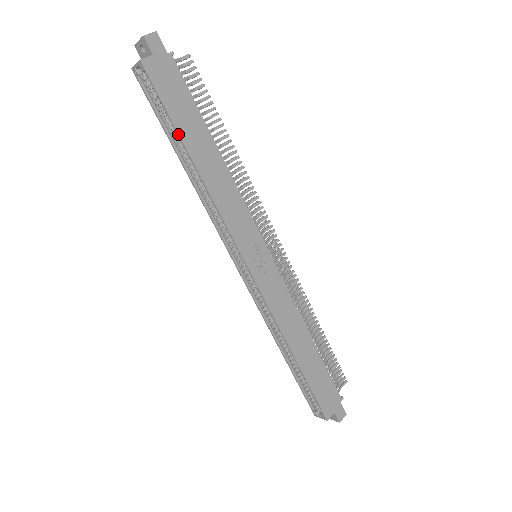
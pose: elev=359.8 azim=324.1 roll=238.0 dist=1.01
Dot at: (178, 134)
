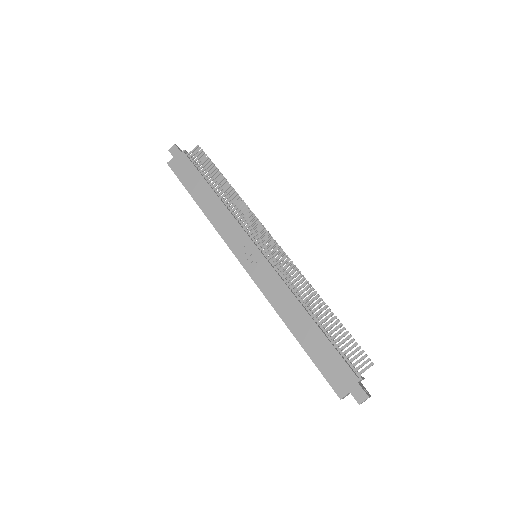
Dot at: (189, 193)
